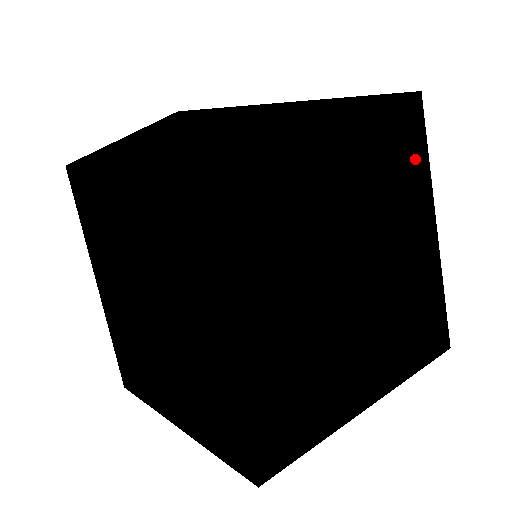
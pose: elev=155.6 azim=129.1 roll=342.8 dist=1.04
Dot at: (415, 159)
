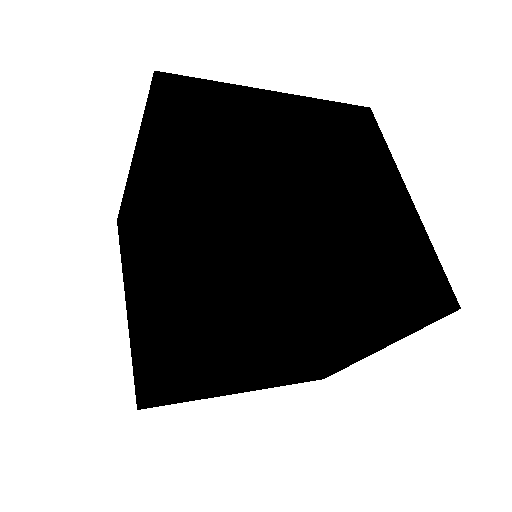
Dot at: (372, 145)
